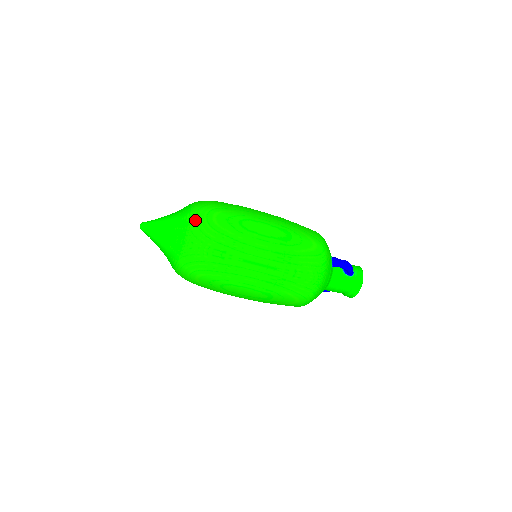
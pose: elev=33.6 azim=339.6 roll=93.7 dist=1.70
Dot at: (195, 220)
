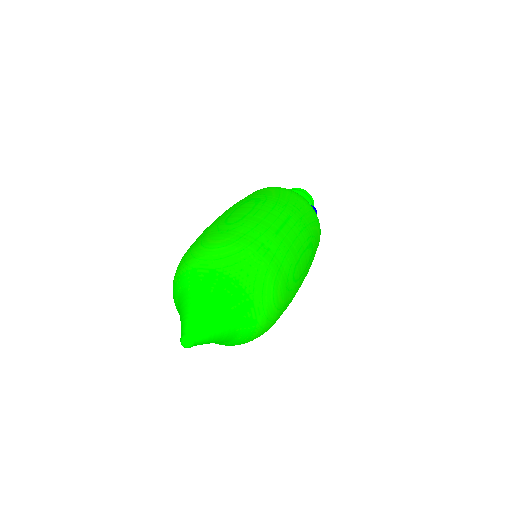
Dot at: (265, 315)
